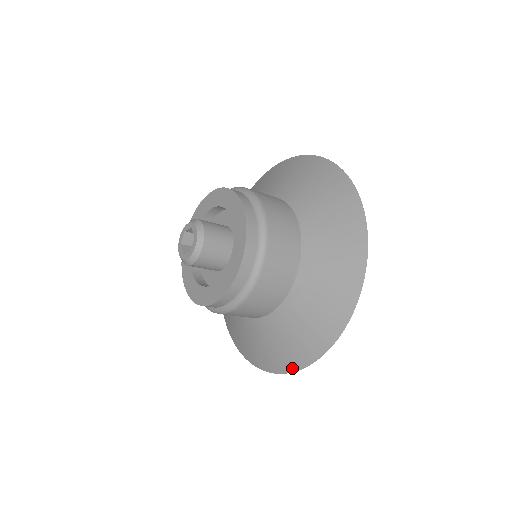
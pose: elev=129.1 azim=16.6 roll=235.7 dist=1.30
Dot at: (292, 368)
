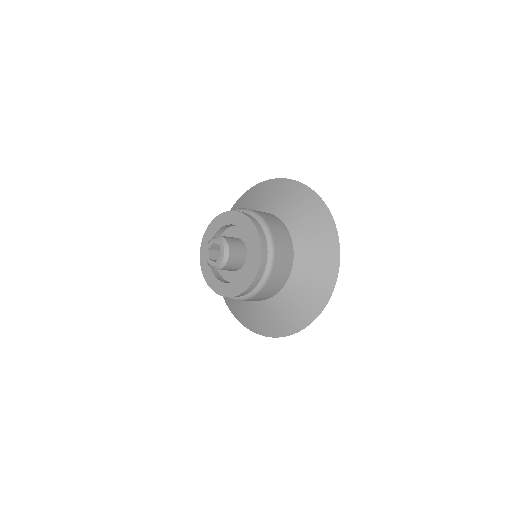
Dot at: (321, 308)
